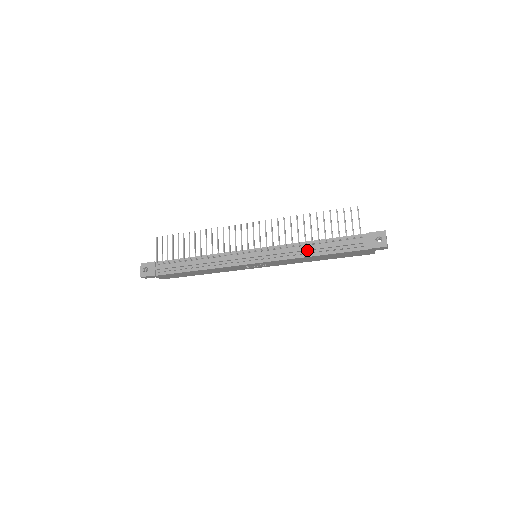
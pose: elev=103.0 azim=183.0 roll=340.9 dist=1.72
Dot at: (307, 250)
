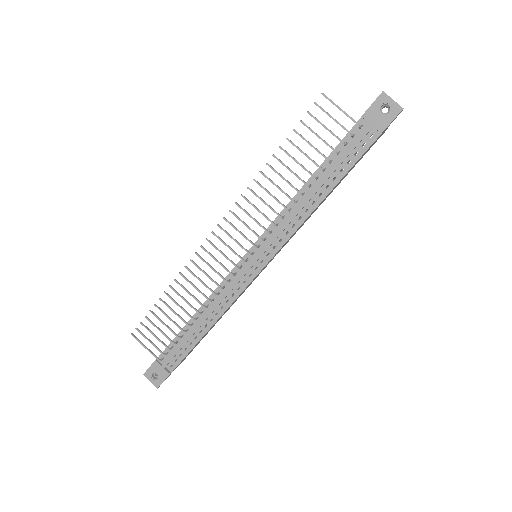
Dot at: (309, 200)
